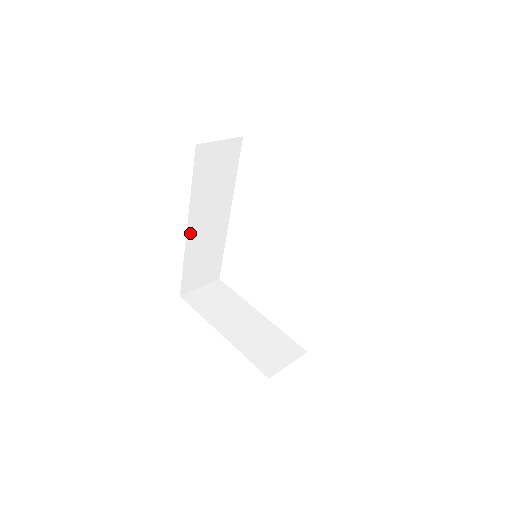
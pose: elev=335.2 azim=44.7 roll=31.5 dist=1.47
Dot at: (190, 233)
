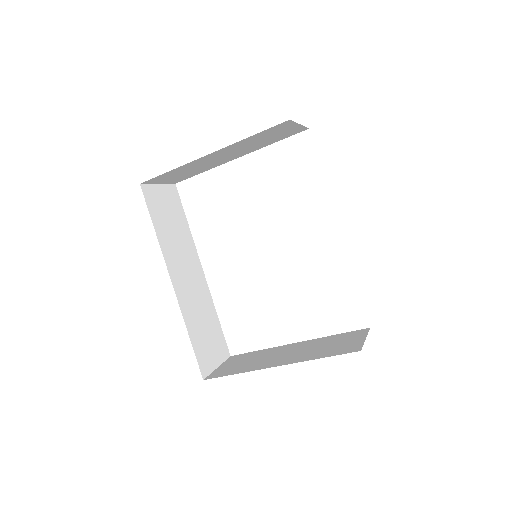
Dot at: (177, 289)
